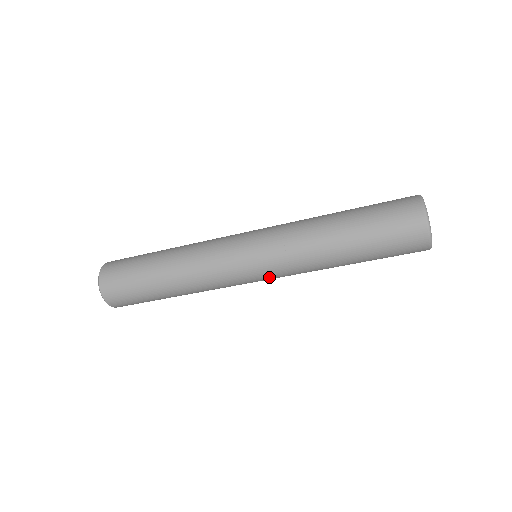
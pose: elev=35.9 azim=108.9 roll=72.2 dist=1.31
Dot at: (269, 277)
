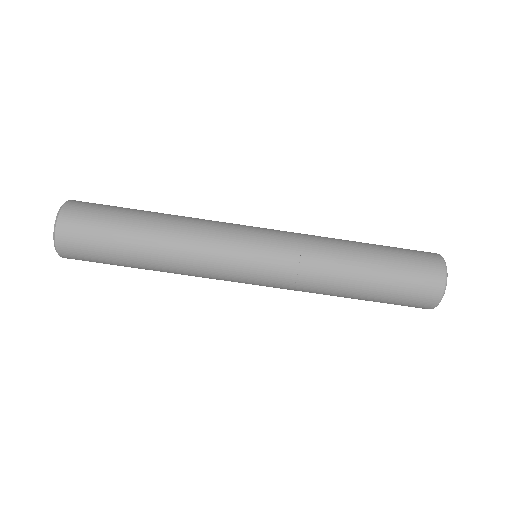
Dot at: (266, 283)
